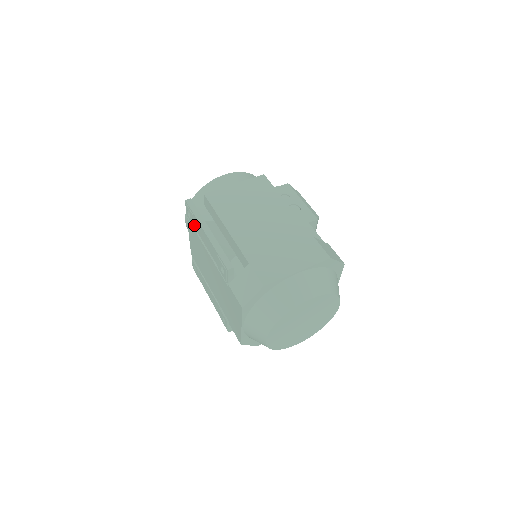
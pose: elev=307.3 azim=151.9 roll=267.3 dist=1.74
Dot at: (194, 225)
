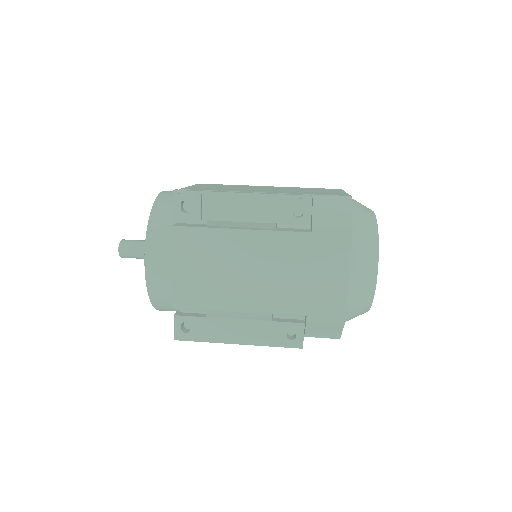
Dot at: (201, 215)
